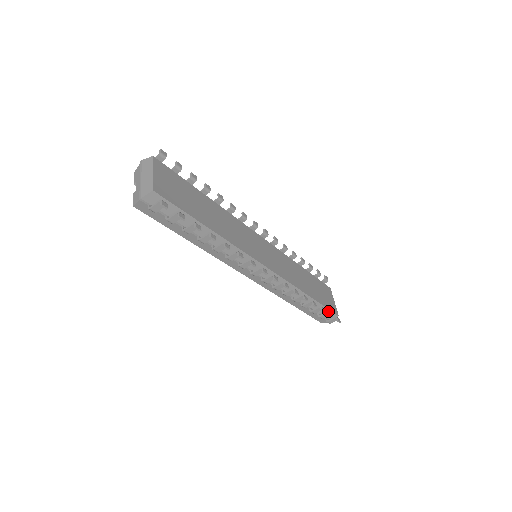
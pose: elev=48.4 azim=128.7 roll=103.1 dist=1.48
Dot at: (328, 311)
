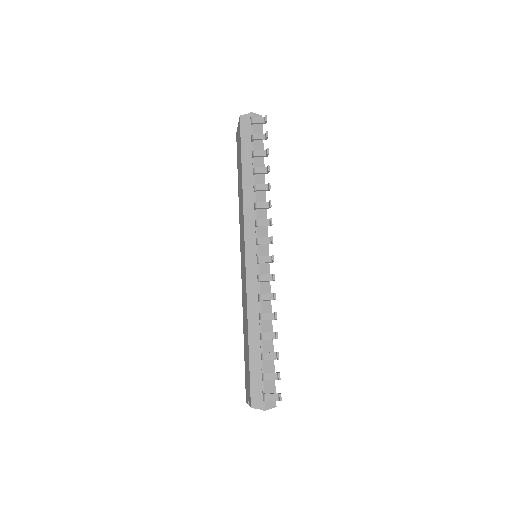
Dot at: occluded
